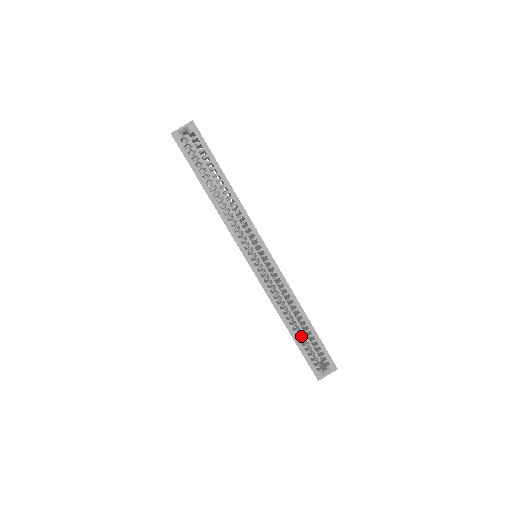
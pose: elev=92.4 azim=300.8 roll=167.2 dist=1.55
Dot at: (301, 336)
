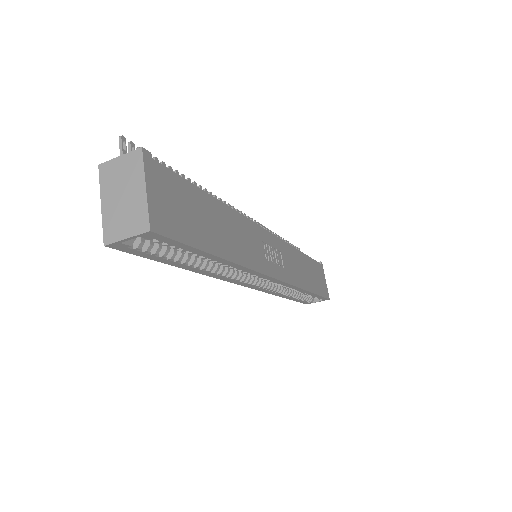
Dot at: (298, 292)
